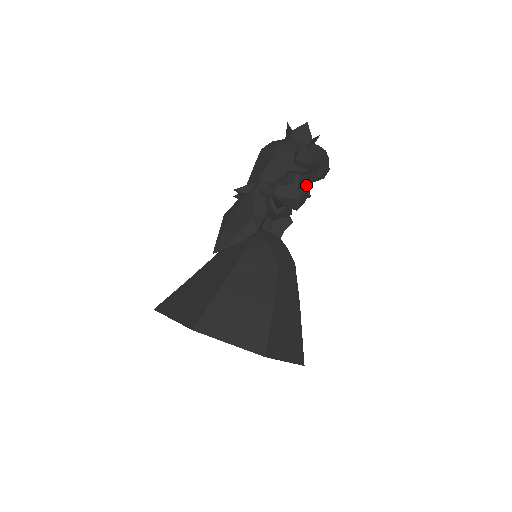
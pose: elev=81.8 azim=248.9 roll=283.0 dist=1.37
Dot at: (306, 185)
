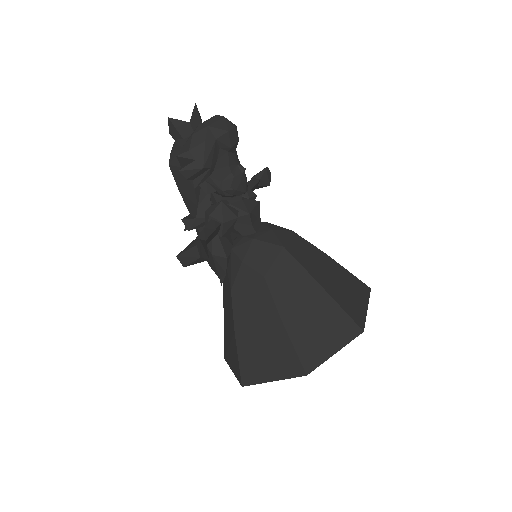
Dot at: (226, 173)
